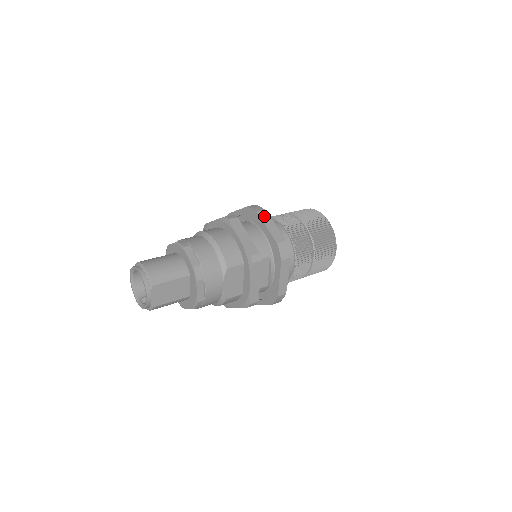
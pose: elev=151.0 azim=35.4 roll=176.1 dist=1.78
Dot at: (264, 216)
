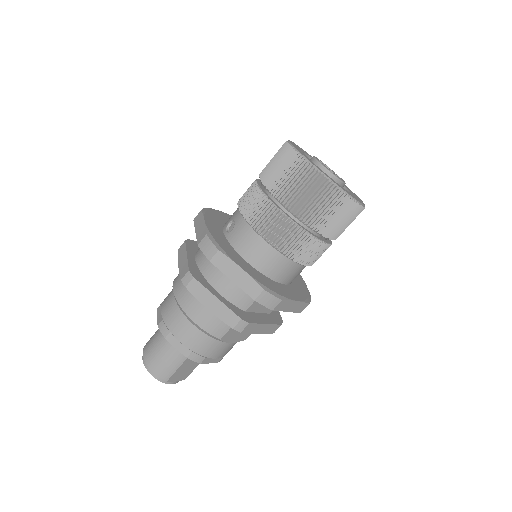
Dot at: (221, 263)
